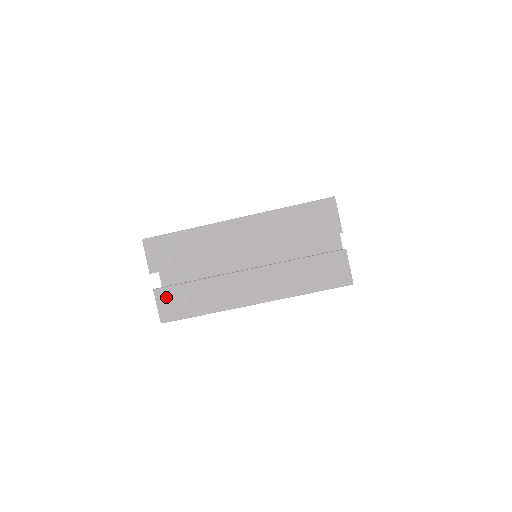
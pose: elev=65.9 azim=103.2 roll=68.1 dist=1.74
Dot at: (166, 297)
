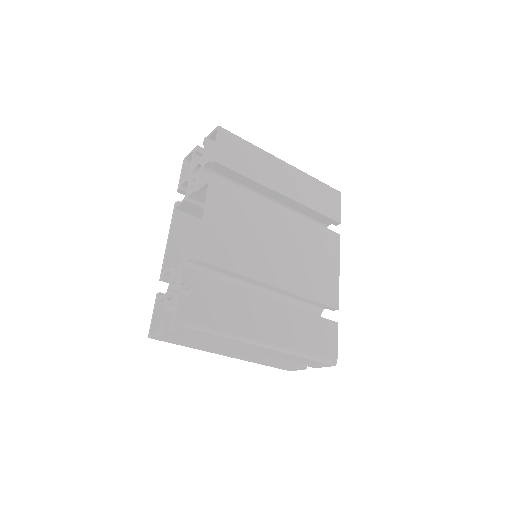
Dot at: (168, 338)
